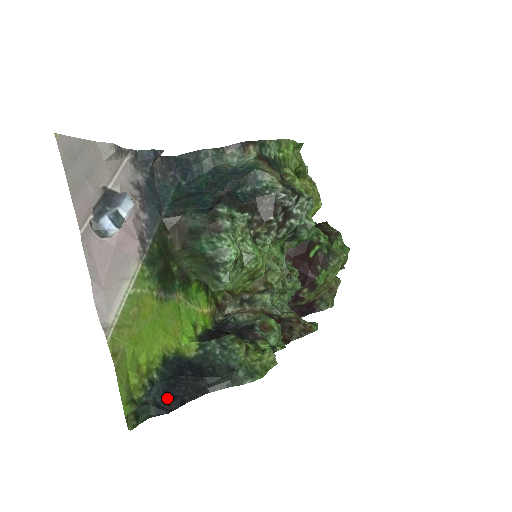
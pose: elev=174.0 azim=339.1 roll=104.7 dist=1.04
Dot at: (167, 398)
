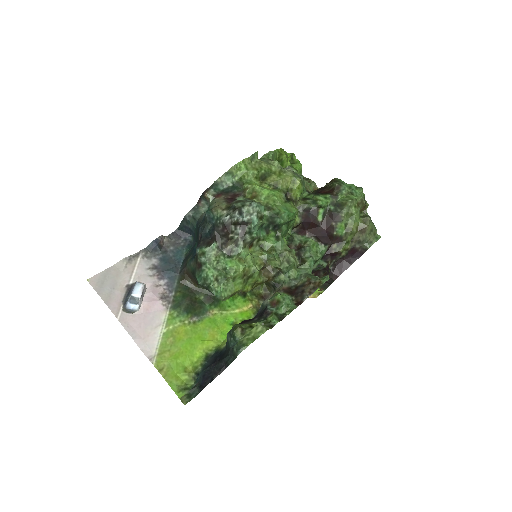
Dot at: (204, 380)
